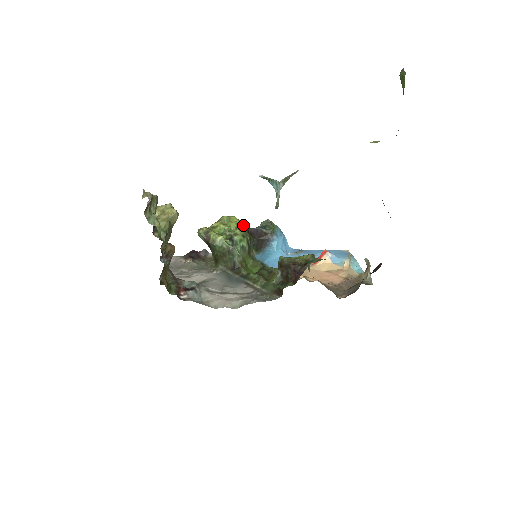
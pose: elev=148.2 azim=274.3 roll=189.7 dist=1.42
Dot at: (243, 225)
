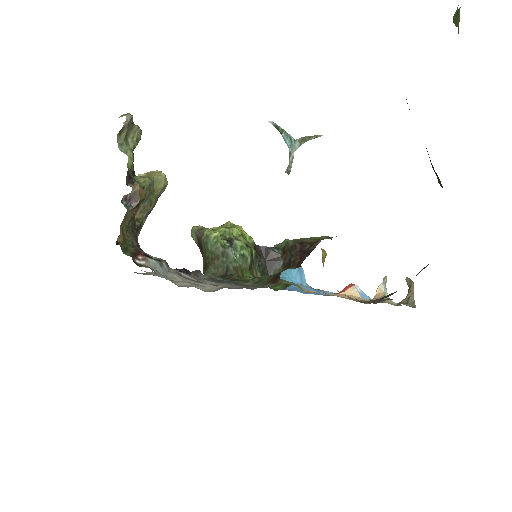
Dot at: (250, 239)
